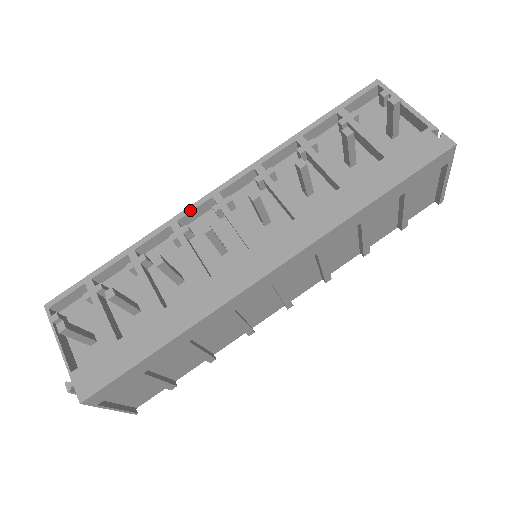
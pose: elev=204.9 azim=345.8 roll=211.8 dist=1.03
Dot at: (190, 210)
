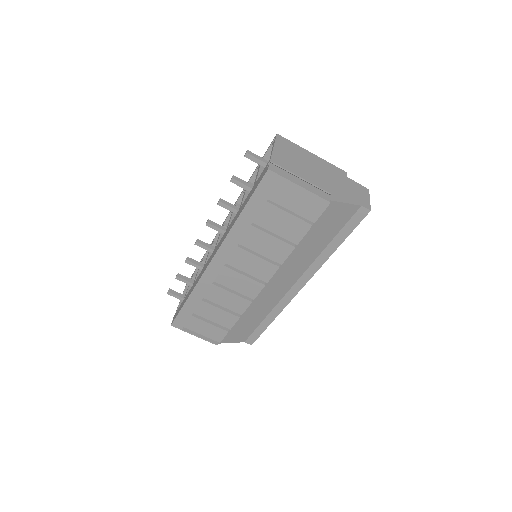
Dot at: (217, 234)
